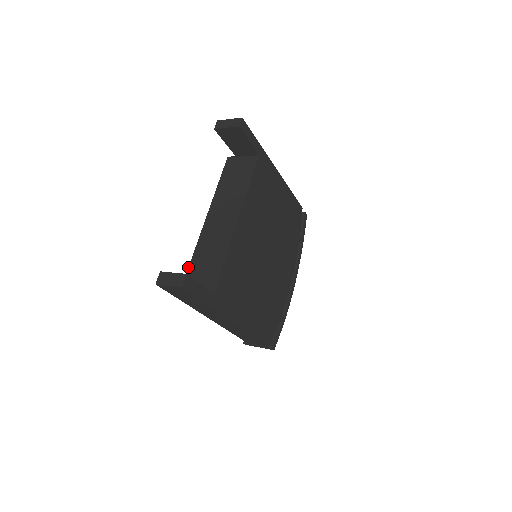
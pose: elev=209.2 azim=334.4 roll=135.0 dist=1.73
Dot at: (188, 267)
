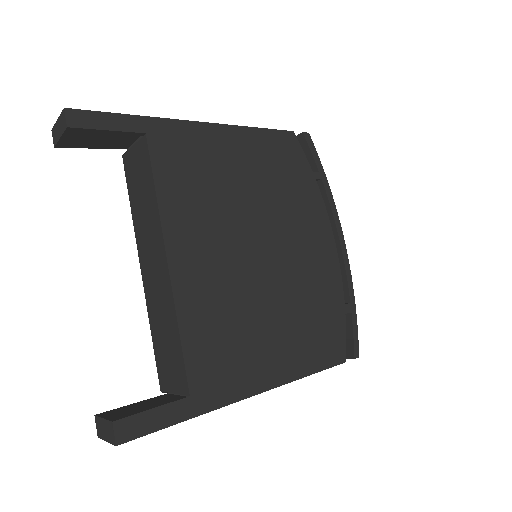
Dot at: (154, 354)
